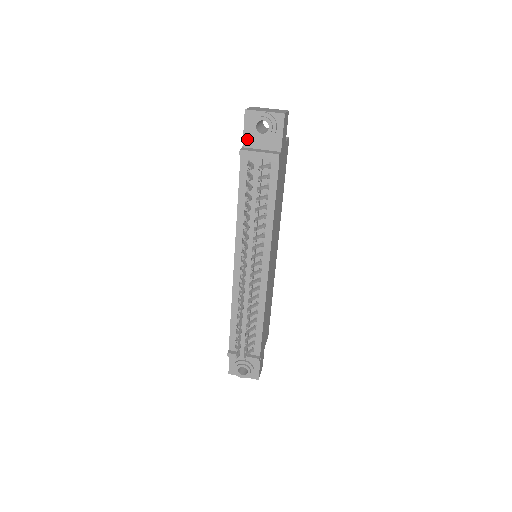
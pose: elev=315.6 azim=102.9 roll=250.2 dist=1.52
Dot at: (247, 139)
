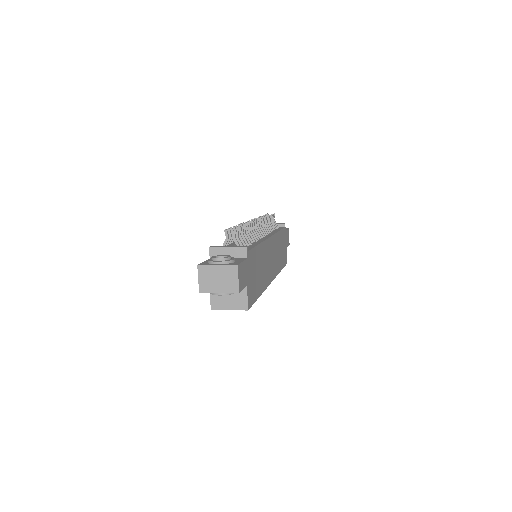
Dot at: occluded
